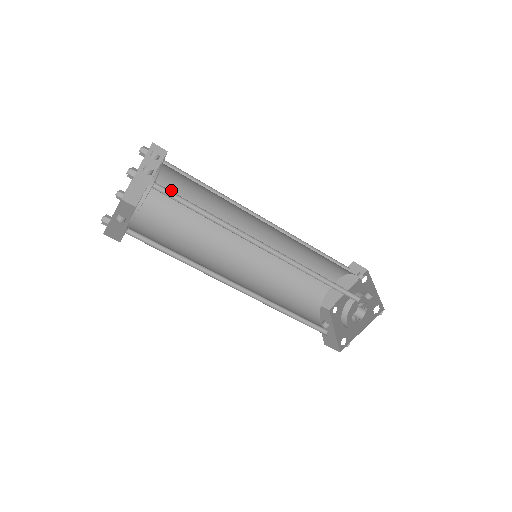
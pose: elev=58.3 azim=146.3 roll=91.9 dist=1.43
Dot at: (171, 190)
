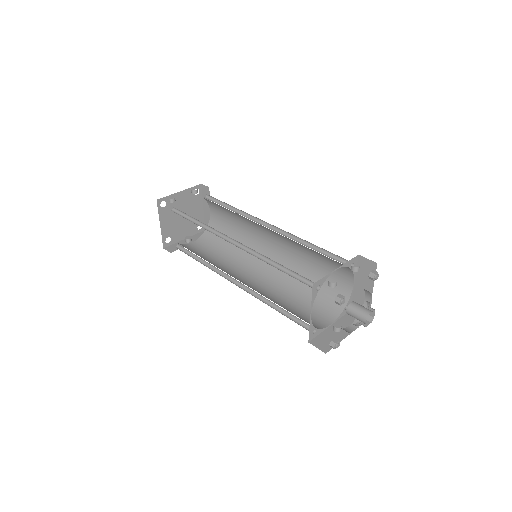
Dot at: (220, 216)
